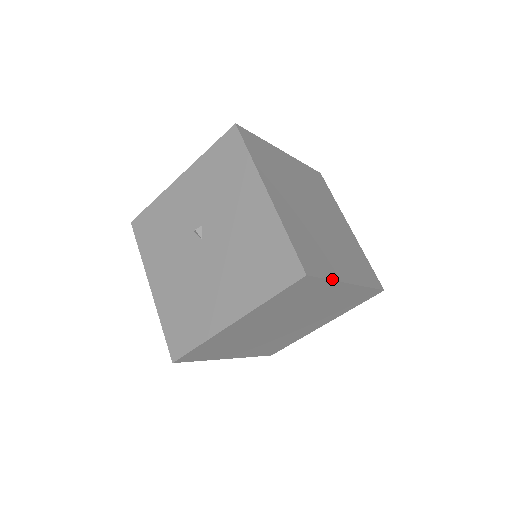
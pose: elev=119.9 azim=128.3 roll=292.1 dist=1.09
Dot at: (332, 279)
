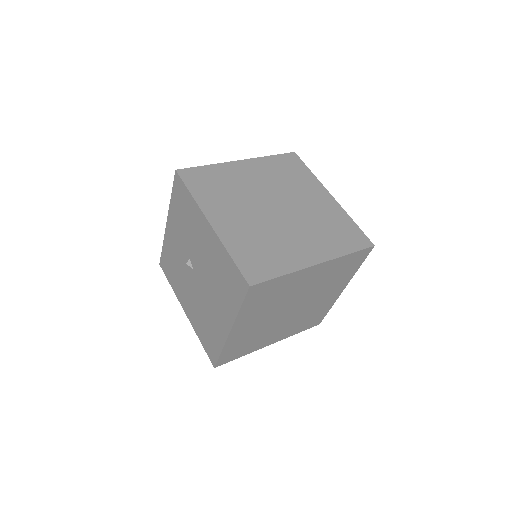
Dot at: (287, 273)
